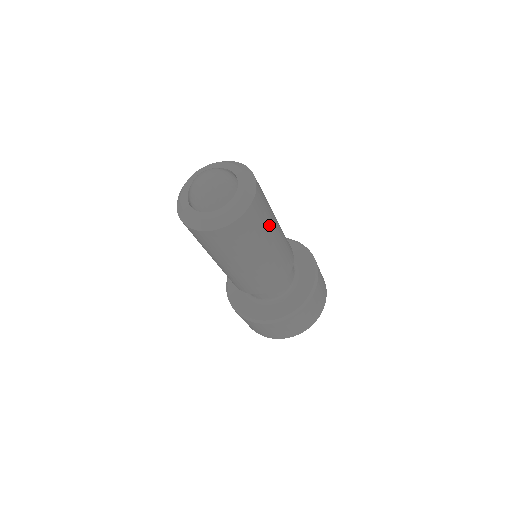
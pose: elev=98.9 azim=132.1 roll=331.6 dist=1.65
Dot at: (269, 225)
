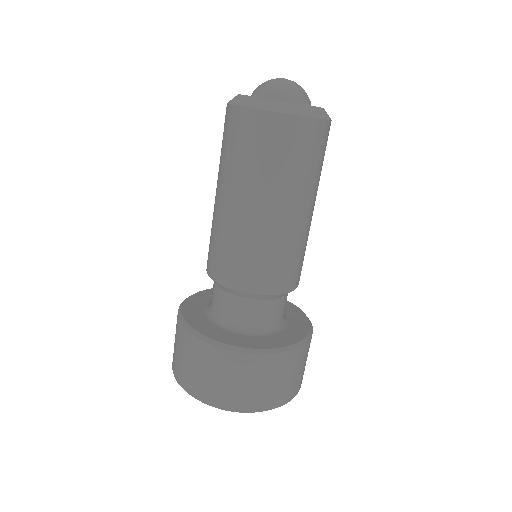
Dot at: (295, 183)
